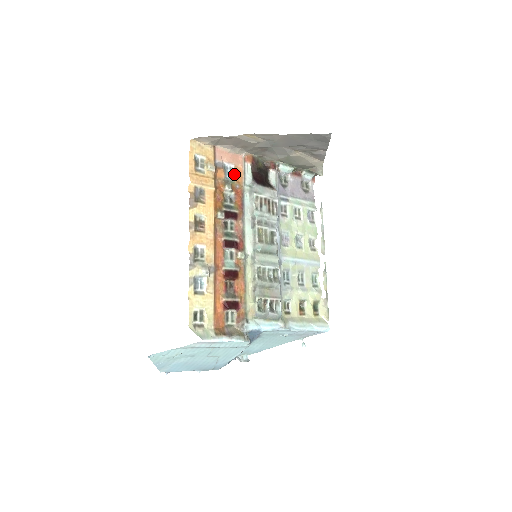
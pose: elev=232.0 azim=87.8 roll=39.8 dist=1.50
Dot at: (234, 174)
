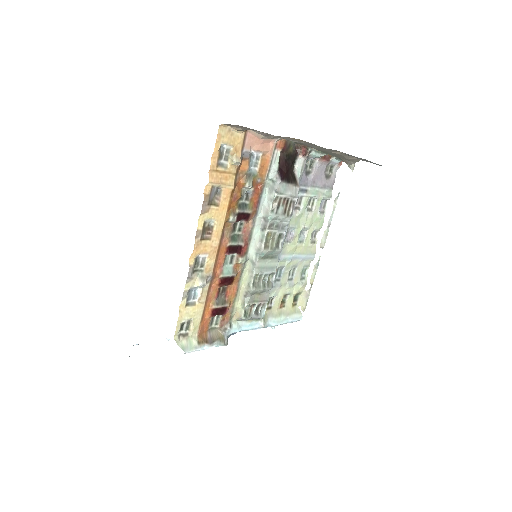
Dot at: (259, 165)
